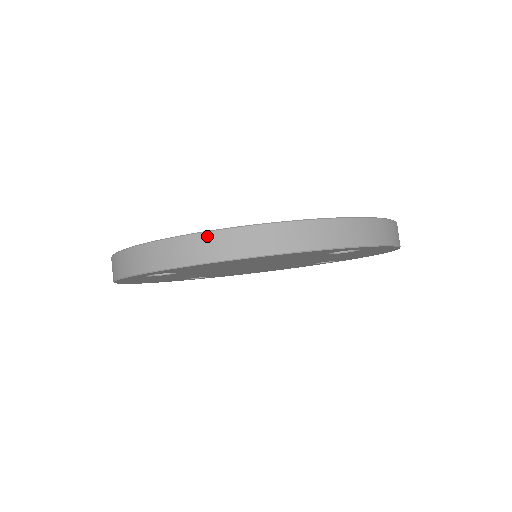
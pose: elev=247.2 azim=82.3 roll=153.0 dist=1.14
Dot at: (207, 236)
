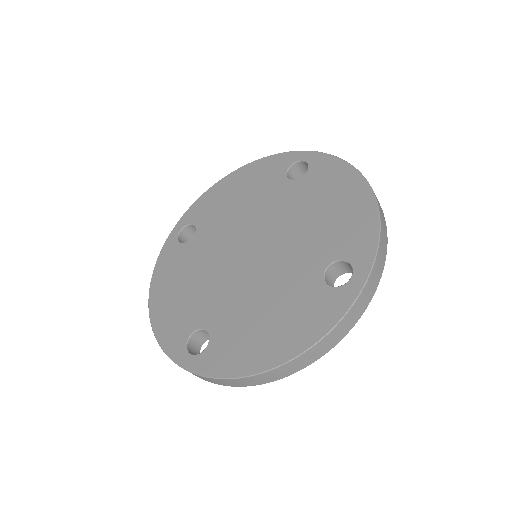
Dot at: (254, 377)
